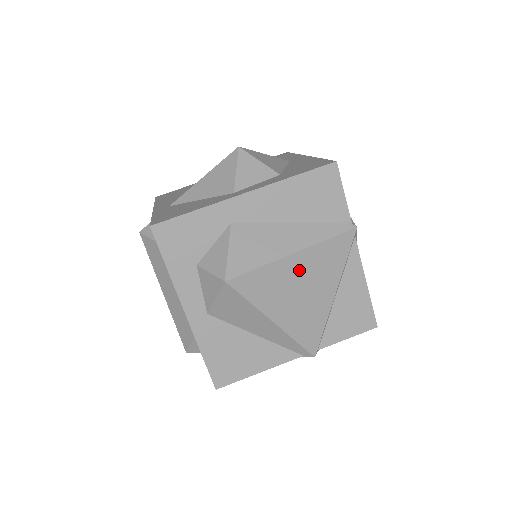
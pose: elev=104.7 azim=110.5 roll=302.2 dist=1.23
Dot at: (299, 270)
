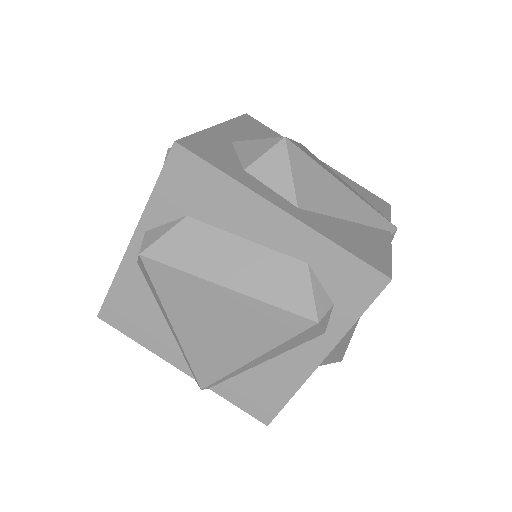
Dot at: occluded
